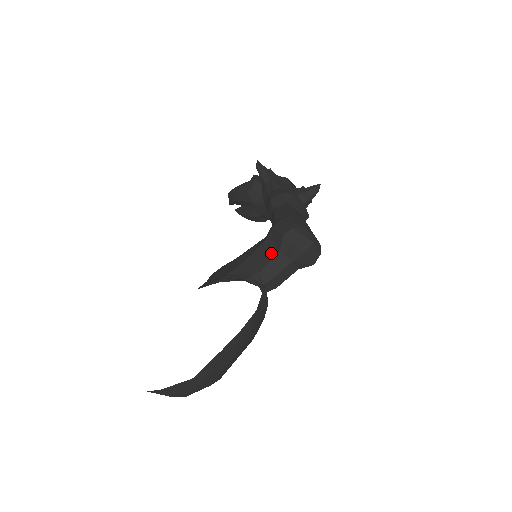
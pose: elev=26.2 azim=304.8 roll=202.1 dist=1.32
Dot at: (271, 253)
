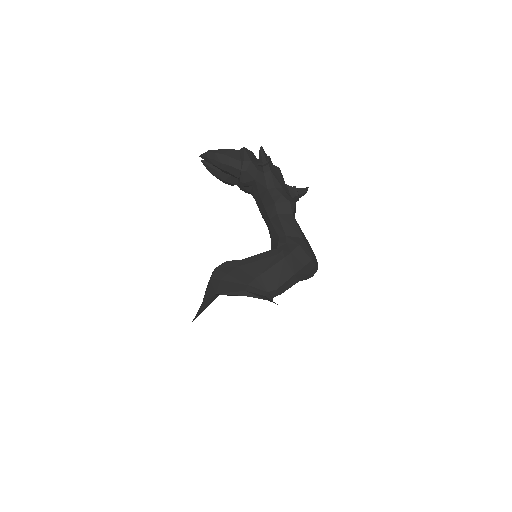
Dot at: (287, 274)
